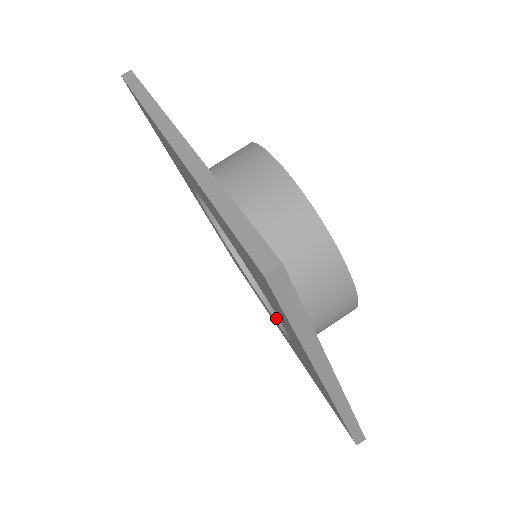
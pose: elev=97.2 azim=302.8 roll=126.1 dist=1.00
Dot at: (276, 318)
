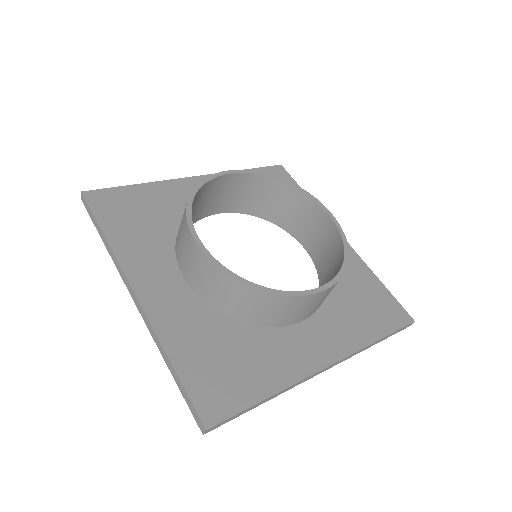
Dot at: (311, 257)
